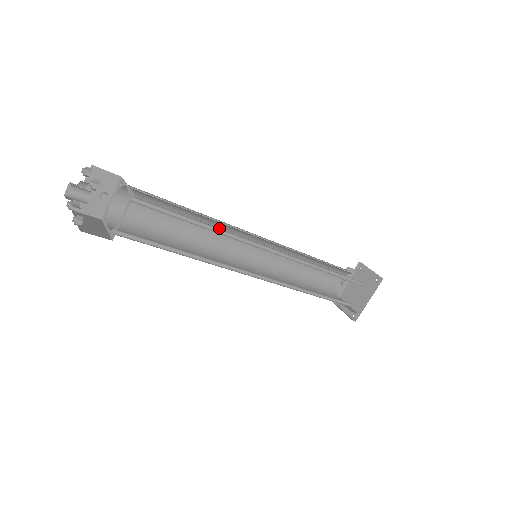
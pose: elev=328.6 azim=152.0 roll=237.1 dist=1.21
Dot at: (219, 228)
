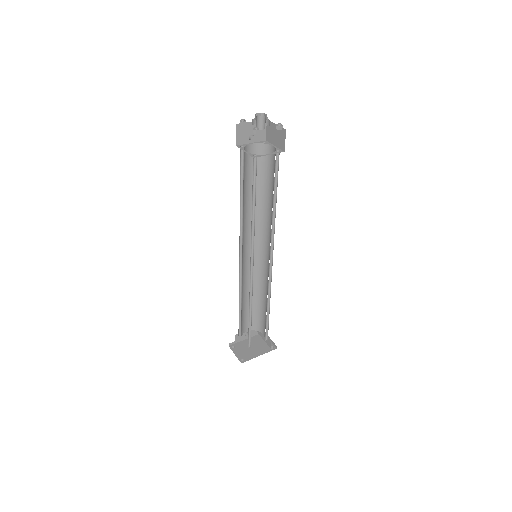
Dot at: (257, 220)
